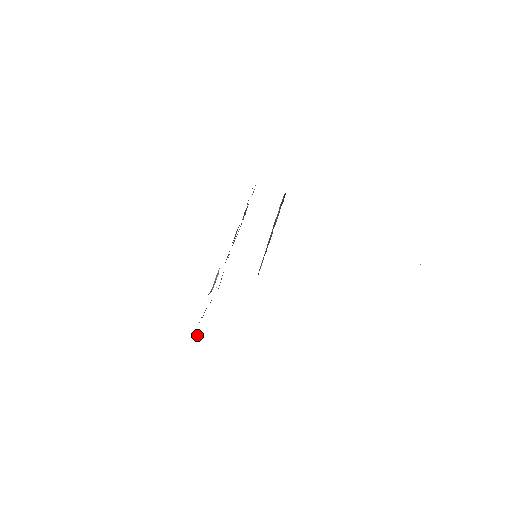
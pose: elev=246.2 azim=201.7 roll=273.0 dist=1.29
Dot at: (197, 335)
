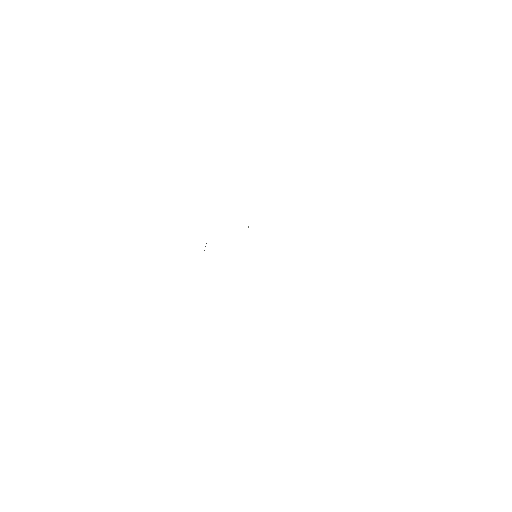
Dot at: occluded
